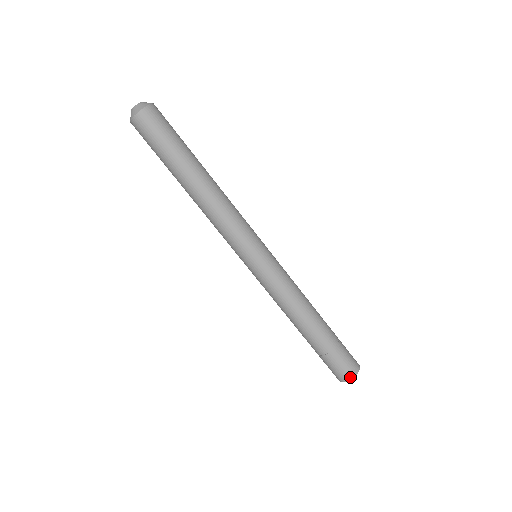
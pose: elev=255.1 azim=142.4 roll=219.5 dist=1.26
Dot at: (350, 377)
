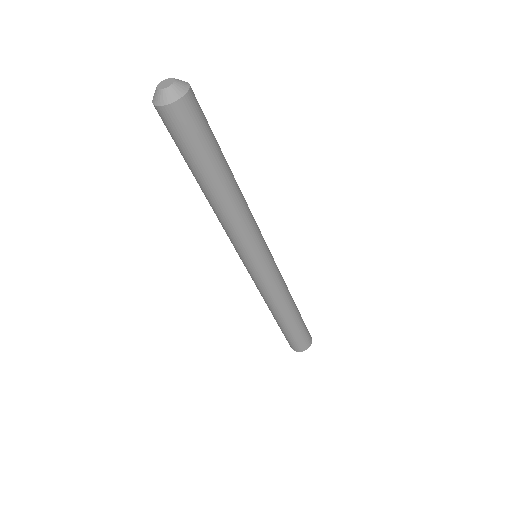
Dot at: (294, 349)
